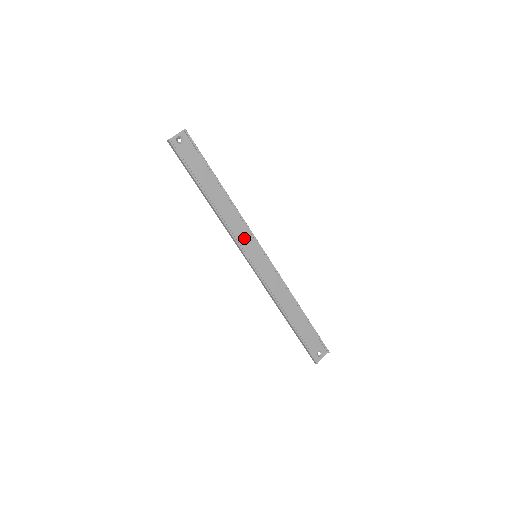
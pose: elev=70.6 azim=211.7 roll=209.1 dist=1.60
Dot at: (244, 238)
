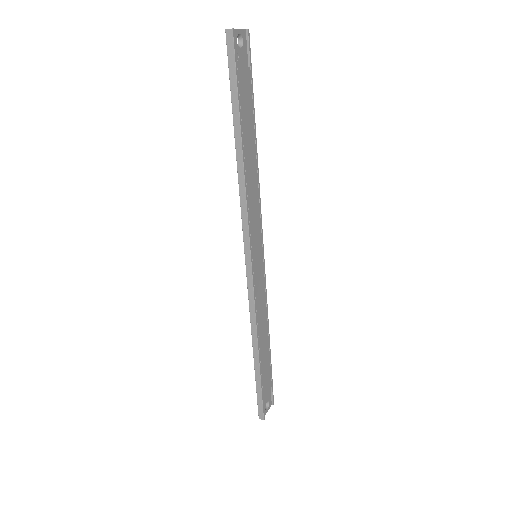
Dot at: (255, 225)
